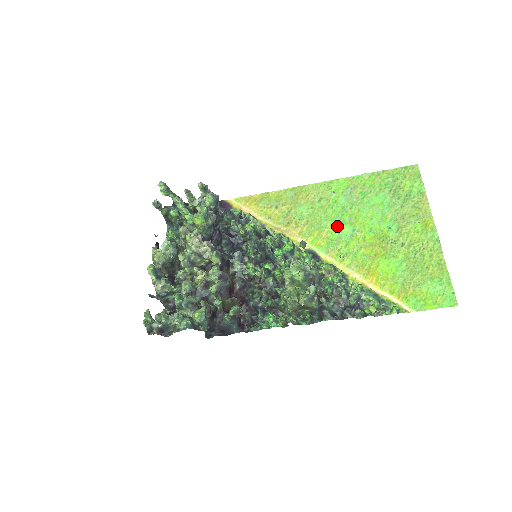
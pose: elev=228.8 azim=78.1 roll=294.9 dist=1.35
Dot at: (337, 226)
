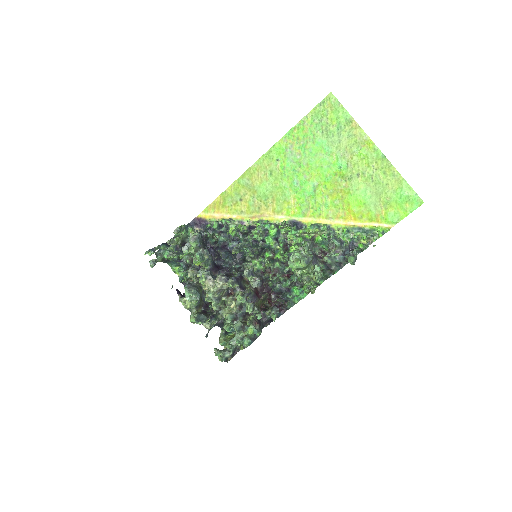
Dot at: (298, 189)
